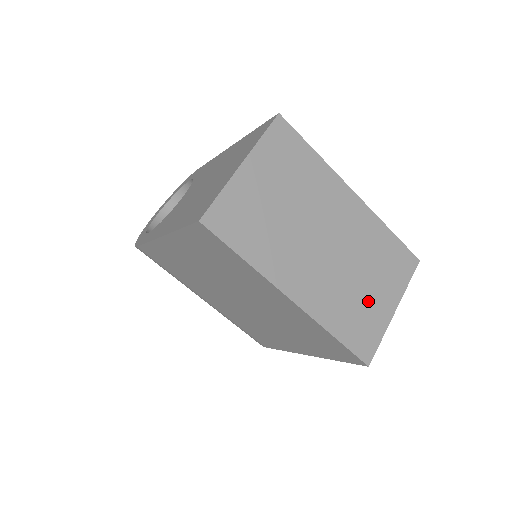
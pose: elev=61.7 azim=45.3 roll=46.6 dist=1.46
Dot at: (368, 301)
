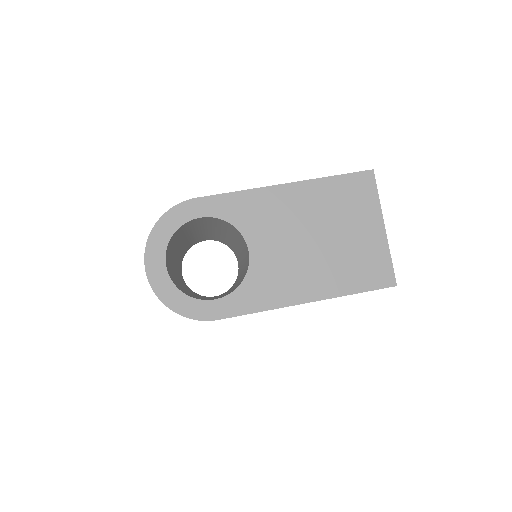
Dot at: occluded
